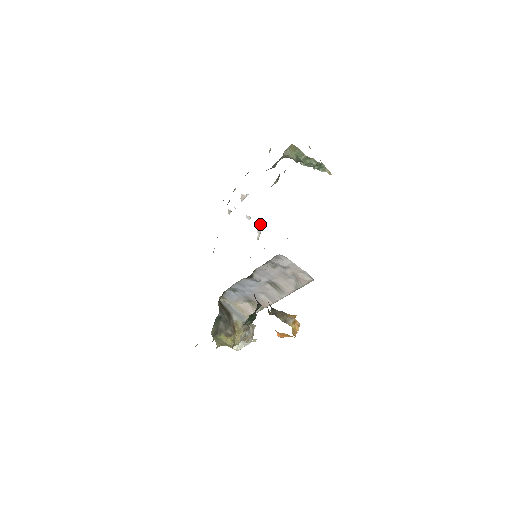
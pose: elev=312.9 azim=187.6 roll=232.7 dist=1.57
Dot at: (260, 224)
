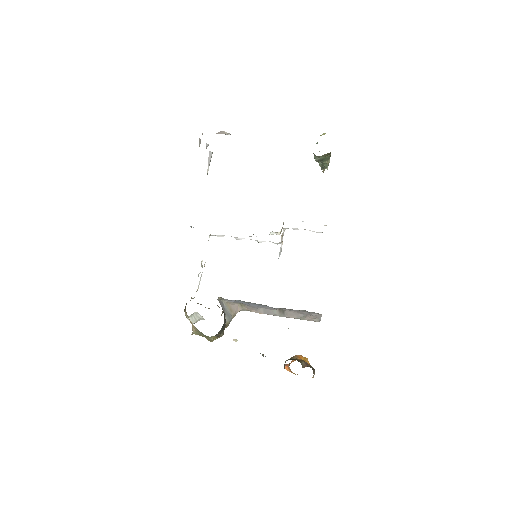
Dot at: (211, 153)
